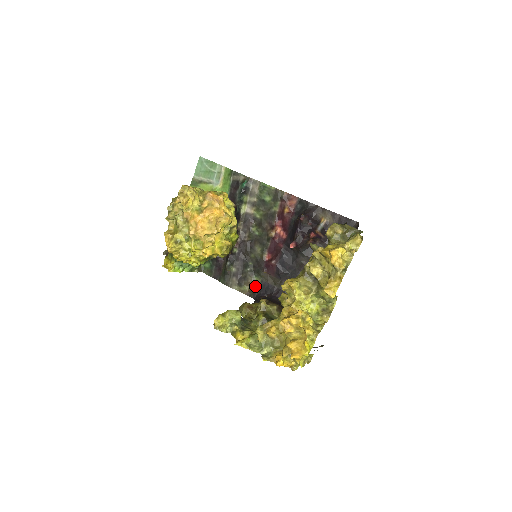
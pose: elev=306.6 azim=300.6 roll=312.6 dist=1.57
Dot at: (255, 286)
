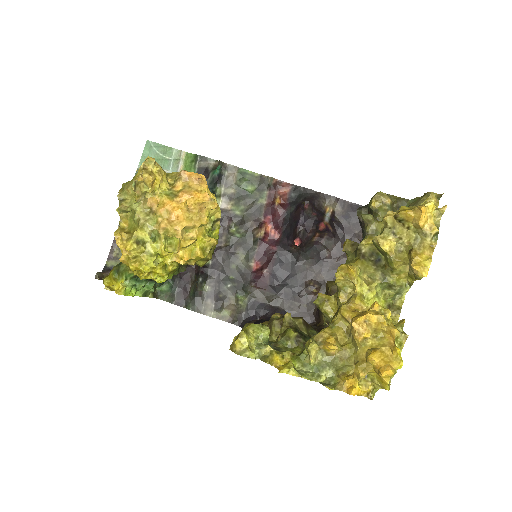
Dot at: (240, 308)
